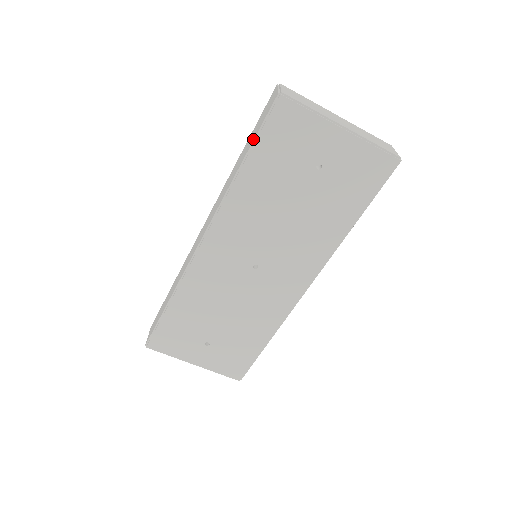
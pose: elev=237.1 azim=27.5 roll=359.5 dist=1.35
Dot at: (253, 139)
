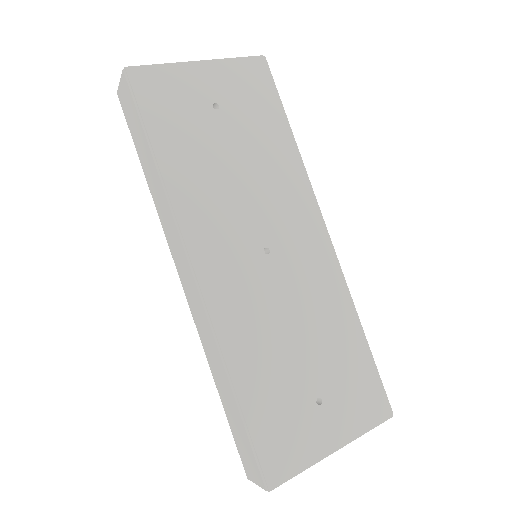
Dot at: (140, 127)
